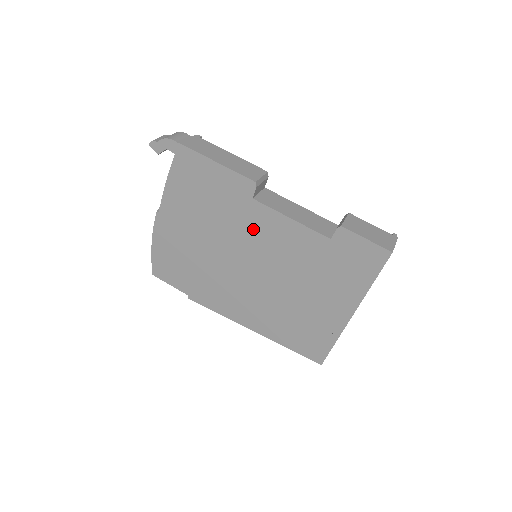
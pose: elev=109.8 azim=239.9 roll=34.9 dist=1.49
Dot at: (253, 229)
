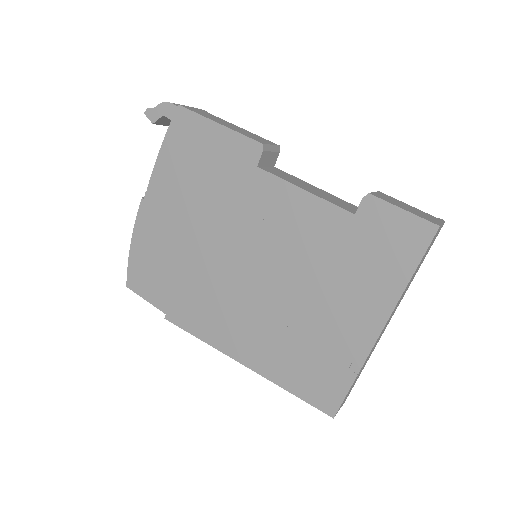
Dot at: (255, 209)
